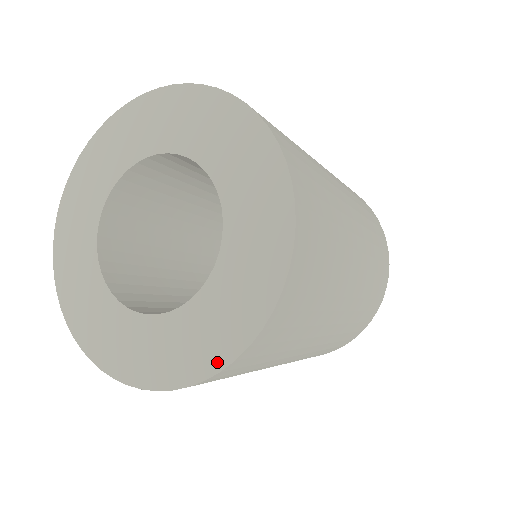
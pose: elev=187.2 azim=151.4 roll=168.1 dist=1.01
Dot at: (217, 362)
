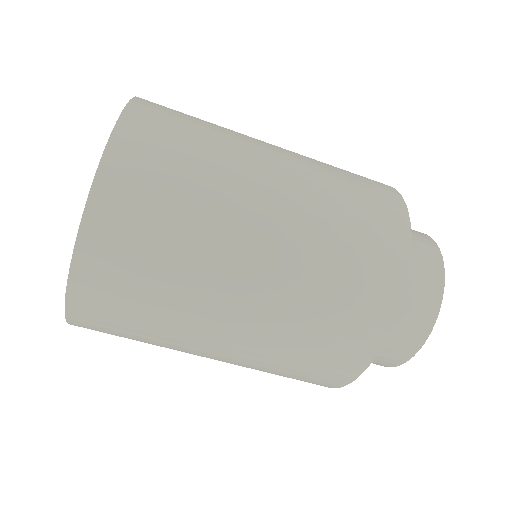
Dot at: (106, 151)
